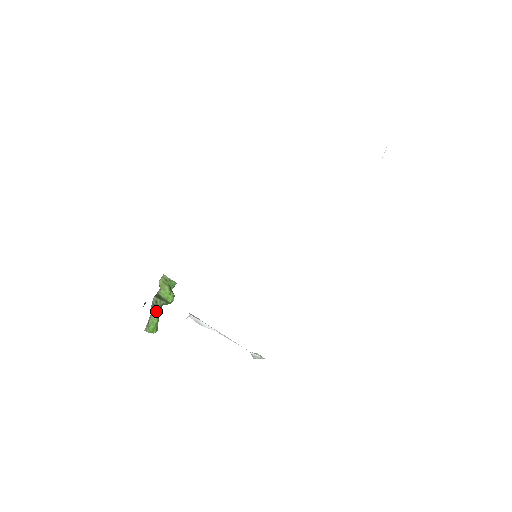
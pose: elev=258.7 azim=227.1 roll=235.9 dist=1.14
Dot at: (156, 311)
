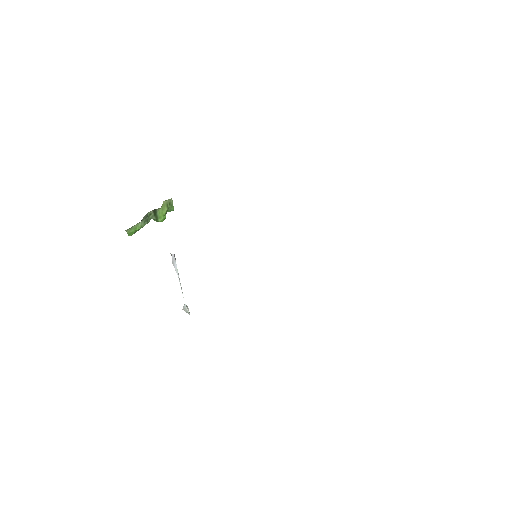
Dot at: (145, 221)
